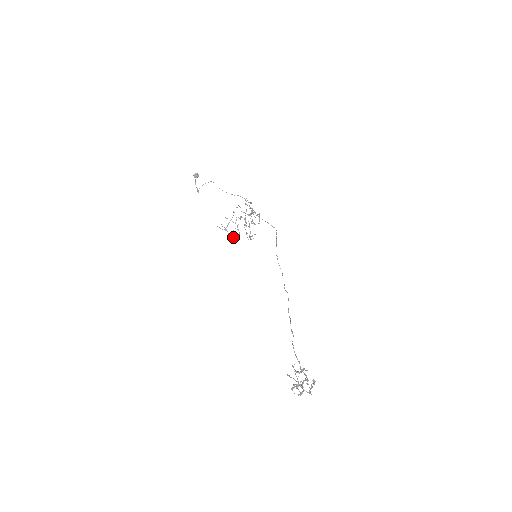
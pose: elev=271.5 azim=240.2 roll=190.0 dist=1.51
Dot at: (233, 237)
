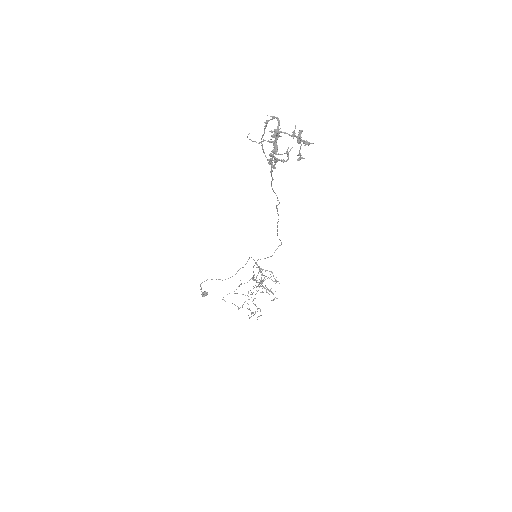
Dot at: (248, 309)
